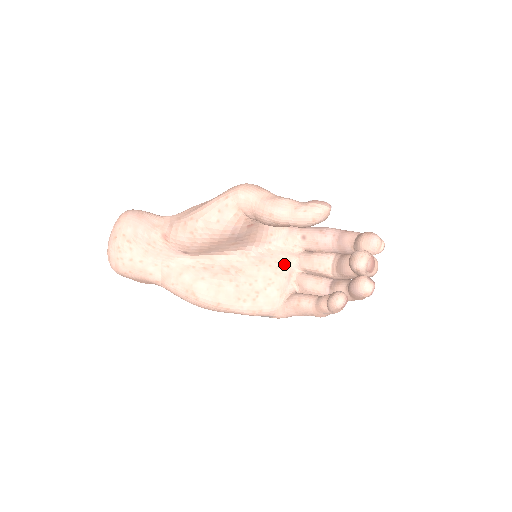
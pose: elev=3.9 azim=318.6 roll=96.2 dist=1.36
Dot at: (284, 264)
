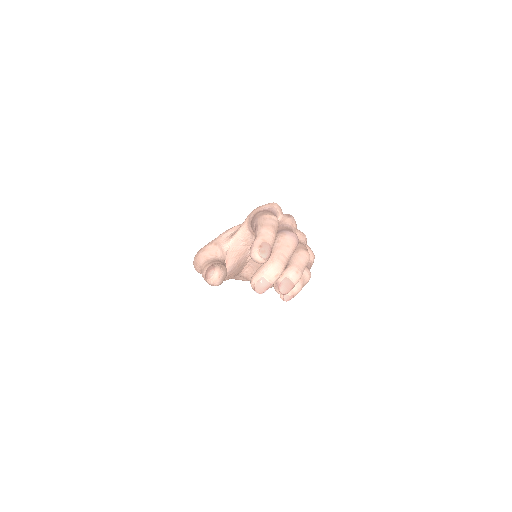
Dot at: occluded
